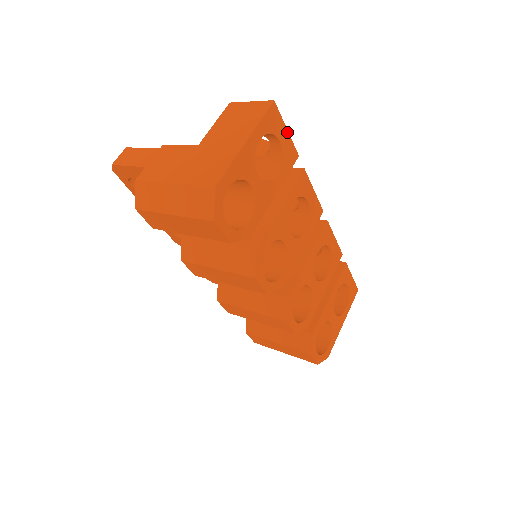
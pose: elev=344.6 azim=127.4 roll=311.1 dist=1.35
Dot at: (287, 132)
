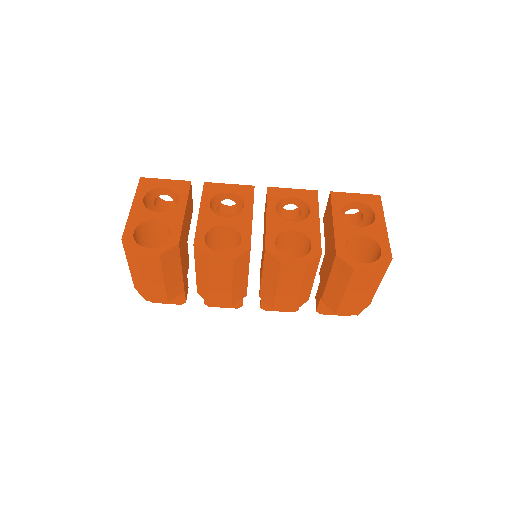
Dot at: (167, 180)
